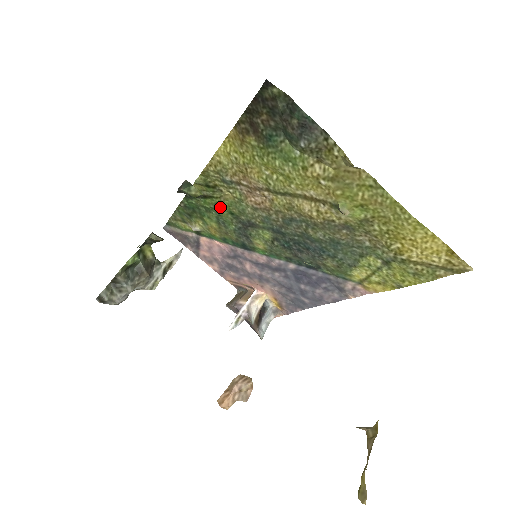
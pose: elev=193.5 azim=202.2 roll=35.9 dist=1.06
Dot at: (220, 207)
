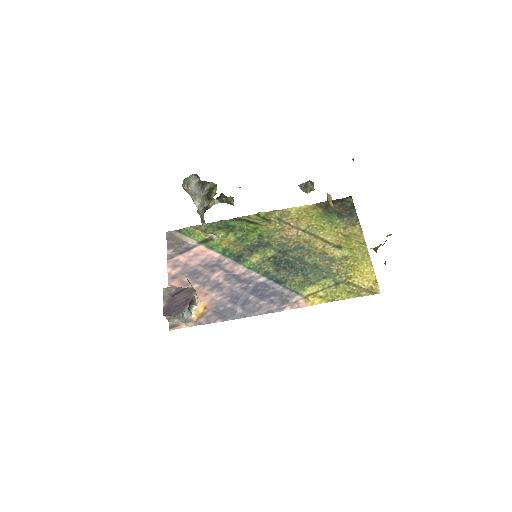
Dot at: (256, 230)
